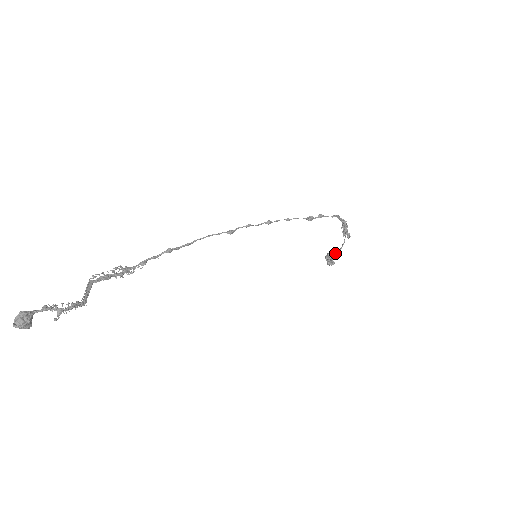
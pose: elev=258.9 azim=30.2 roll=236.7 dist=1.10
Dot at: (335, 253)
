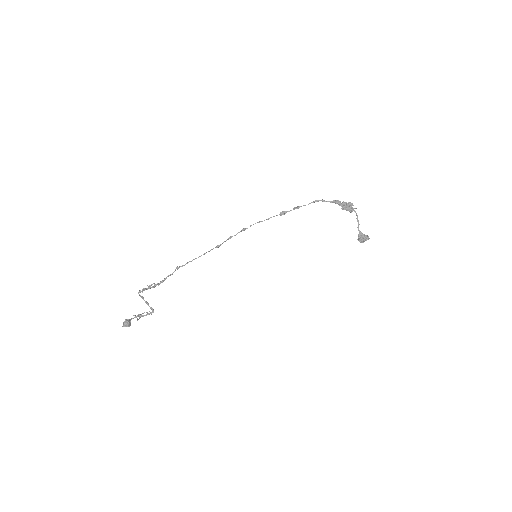
Dot at: (358, 230)
